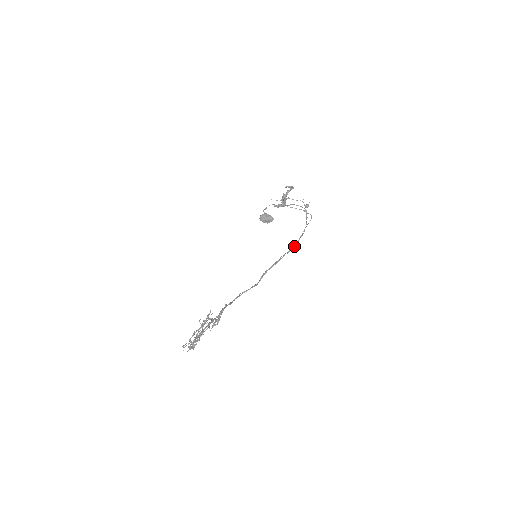
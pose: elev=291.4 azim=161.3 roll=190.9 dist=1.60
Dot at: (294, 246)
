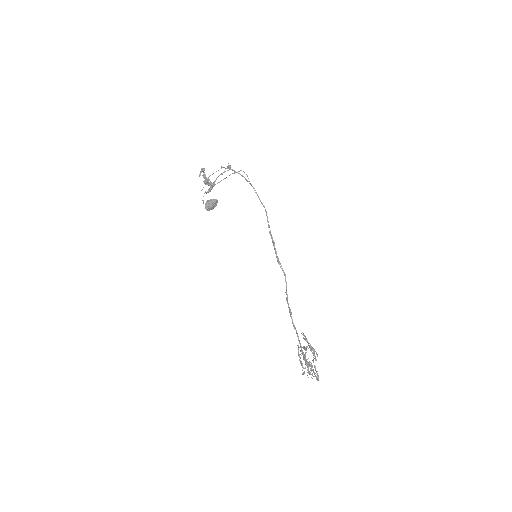
Dot at: occluded
